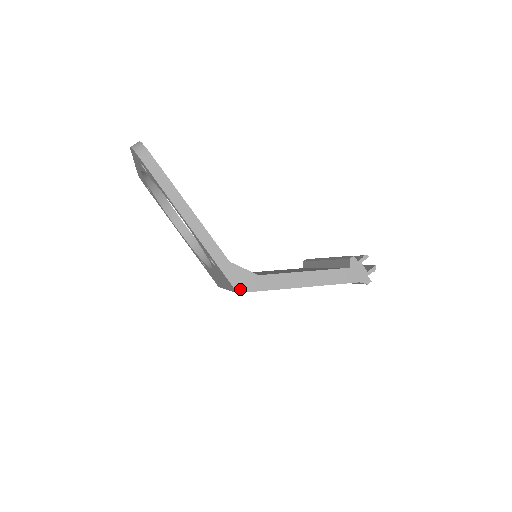
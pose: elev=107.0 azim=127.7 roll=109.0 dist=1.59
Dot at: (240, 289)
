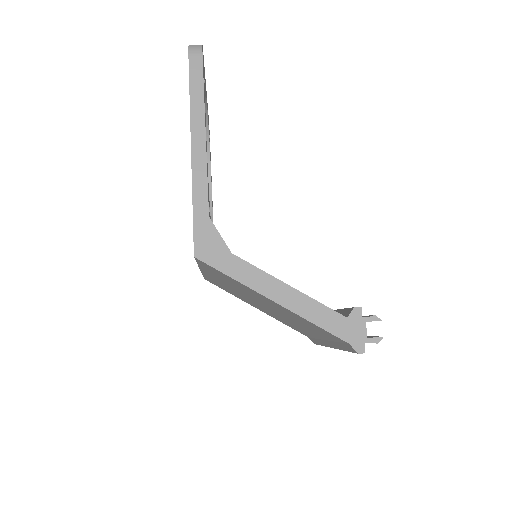
Dot at: (200, 254)
